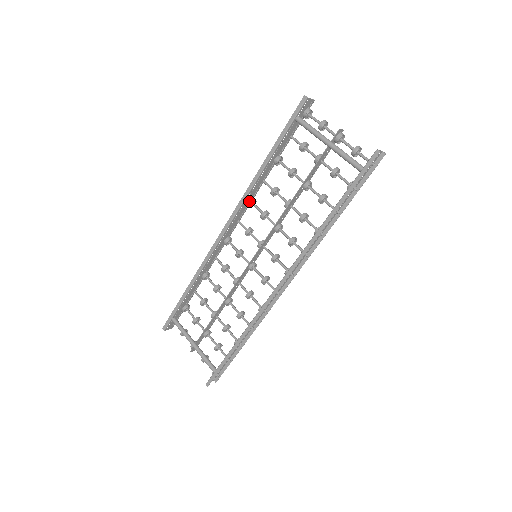
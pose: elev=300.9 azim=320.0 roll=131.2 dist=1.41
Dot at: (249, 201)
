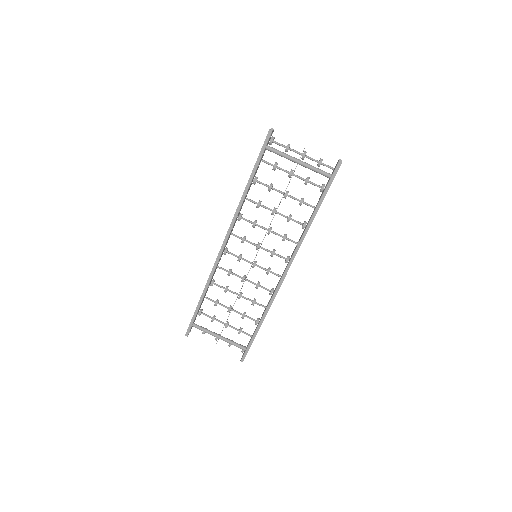
Dot at: (239, 217)
